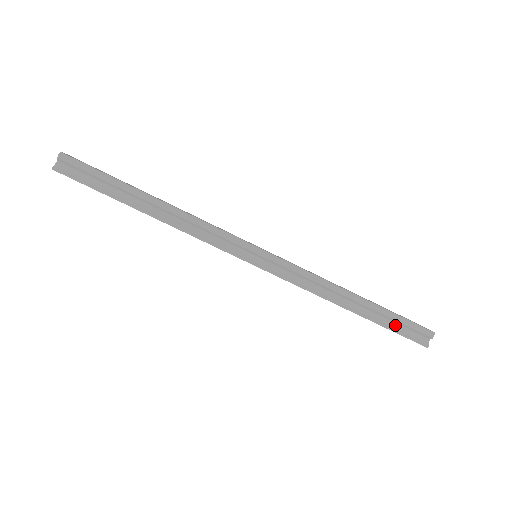
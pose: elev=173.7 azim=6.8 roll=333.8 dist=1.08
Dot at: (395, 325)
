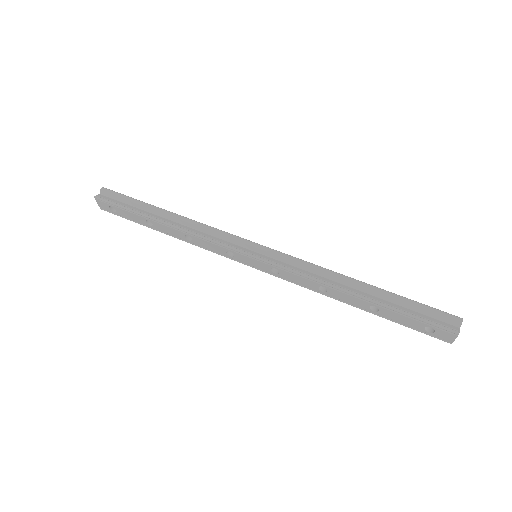
Dot at: (412, 311)
